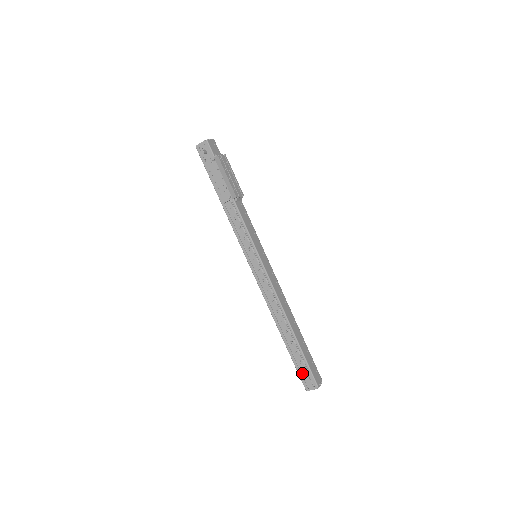
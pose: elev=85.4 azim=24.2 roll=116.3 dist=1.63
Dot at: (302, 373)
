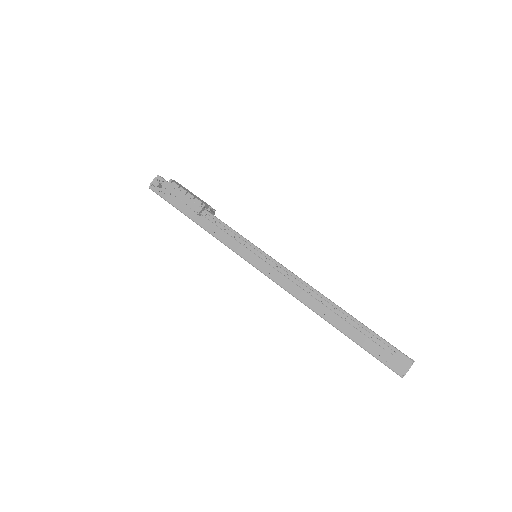
Dot at: (383, 356)
